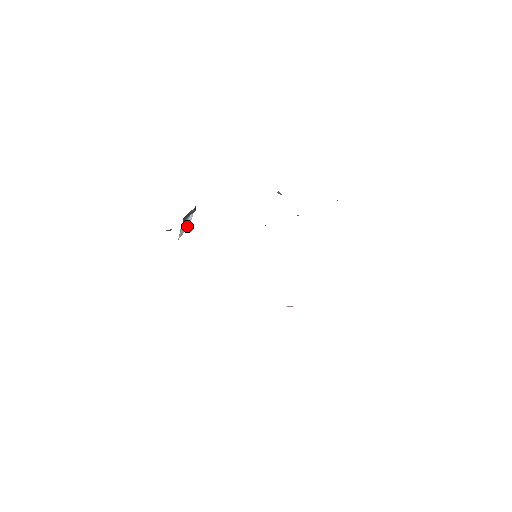
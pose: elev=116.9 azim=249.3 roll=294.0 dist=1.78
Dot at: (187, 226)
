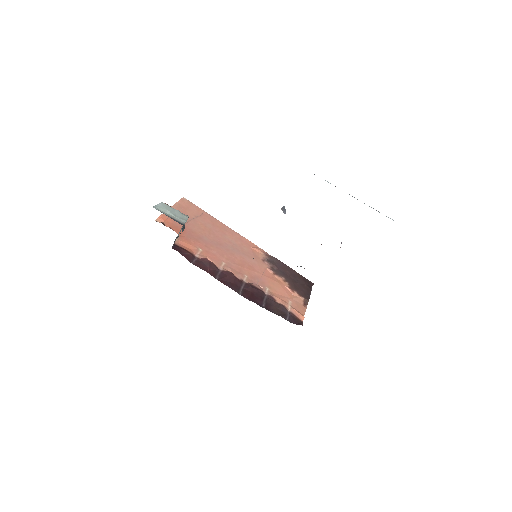
Dot at: occluded
